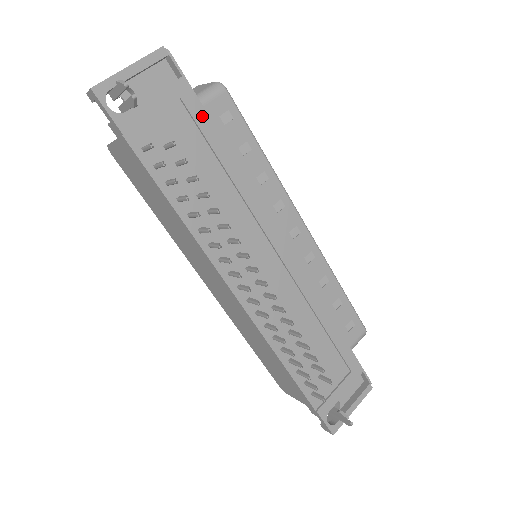
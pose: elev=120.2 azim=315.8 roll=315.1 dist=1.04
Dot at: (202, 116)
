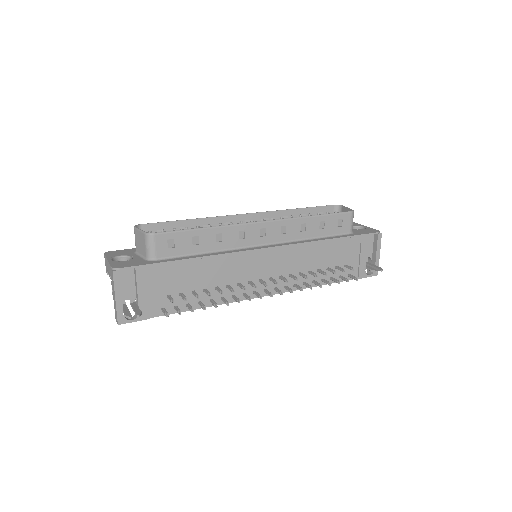
Dot at: (164, 266)
